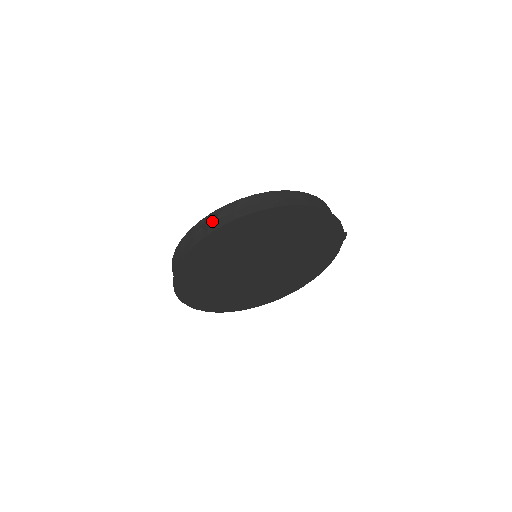
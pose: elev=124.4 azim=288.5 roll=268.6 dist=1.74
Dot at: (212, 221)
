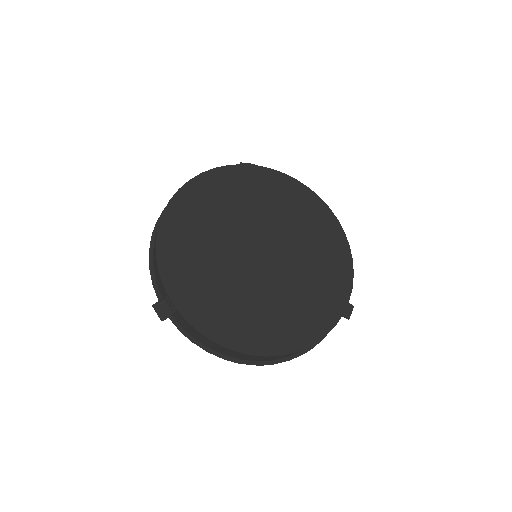
Dot at: (164, 315)
